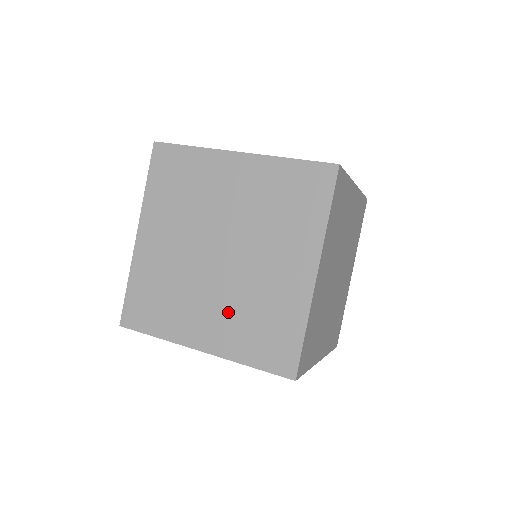
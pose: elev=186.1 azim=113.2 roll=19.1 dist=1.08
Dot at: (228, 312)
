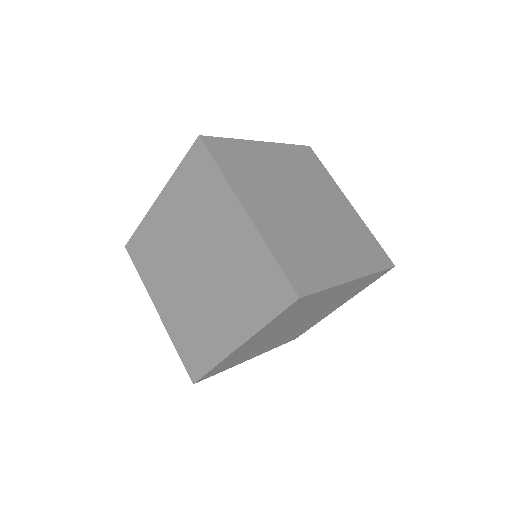
Dot at: occluded
